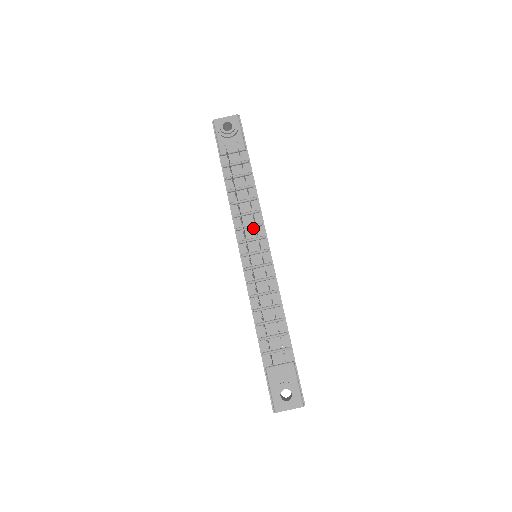
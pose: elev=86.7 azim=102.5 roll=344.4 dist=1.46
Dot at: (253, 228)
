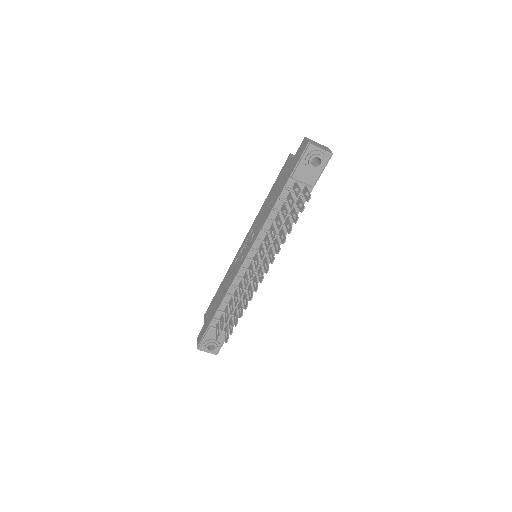
Dot at: occluded
